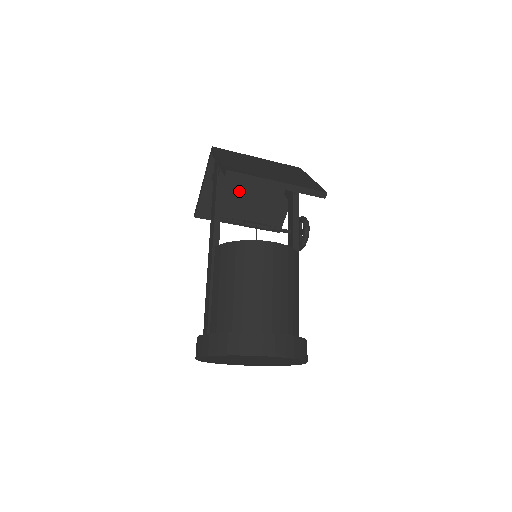
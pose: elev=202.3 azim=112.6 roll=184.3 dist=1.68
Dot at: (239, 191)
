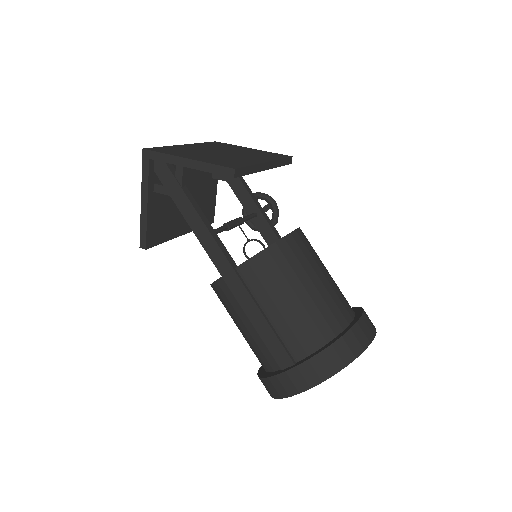
Dot at: occluded
